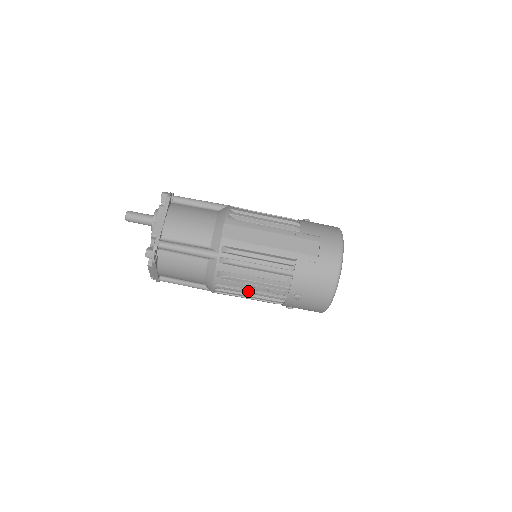
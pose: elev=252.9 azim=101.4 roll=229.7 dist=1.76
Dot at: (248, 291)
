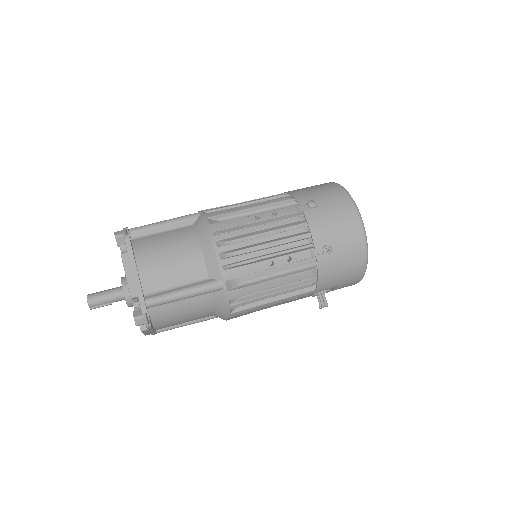
Dot at: (256, 226)
